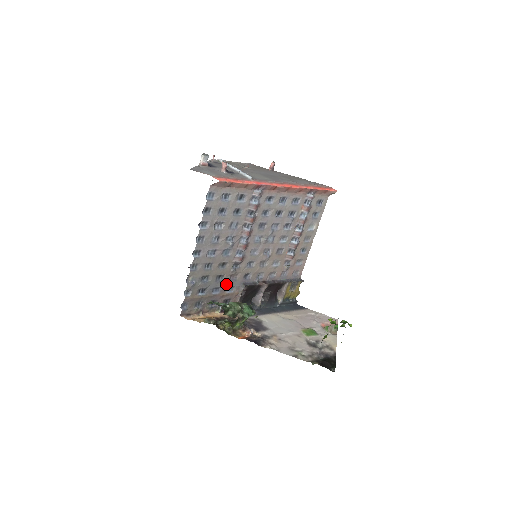
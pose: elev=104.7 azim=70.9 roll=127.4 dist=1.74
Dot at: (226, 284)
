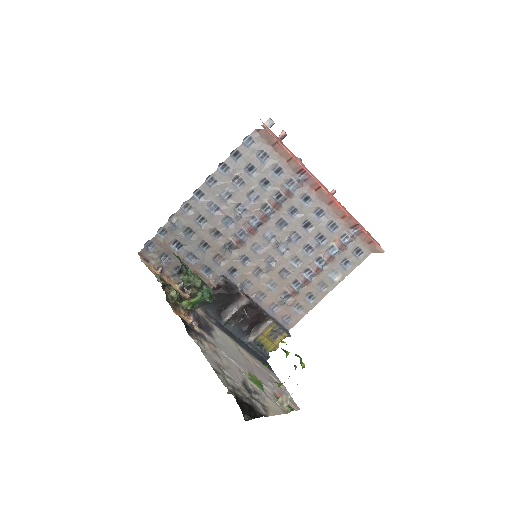
Dot at: (206, 260)
